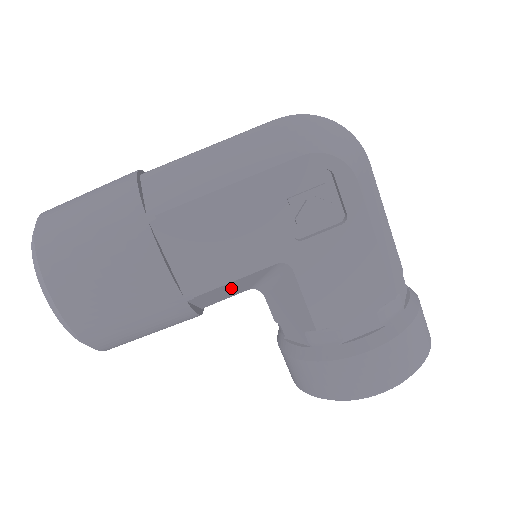
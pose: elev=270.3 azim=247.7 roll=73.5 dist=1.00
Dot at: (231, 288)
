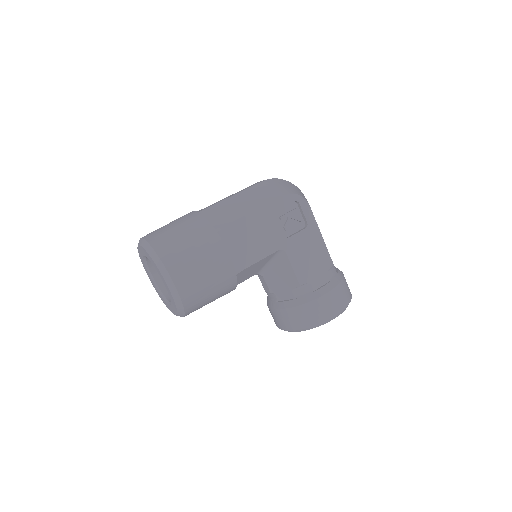
Dot at: (253, 269)
